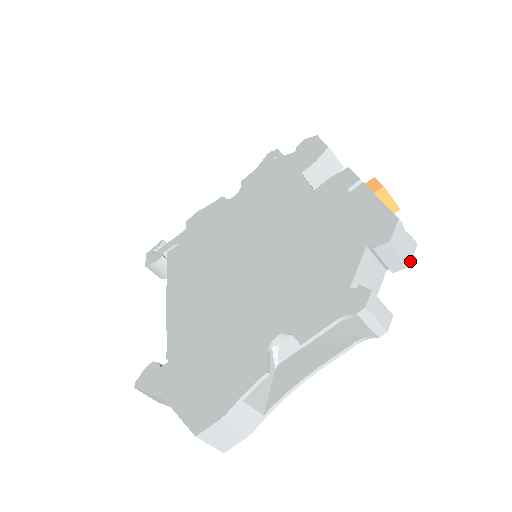
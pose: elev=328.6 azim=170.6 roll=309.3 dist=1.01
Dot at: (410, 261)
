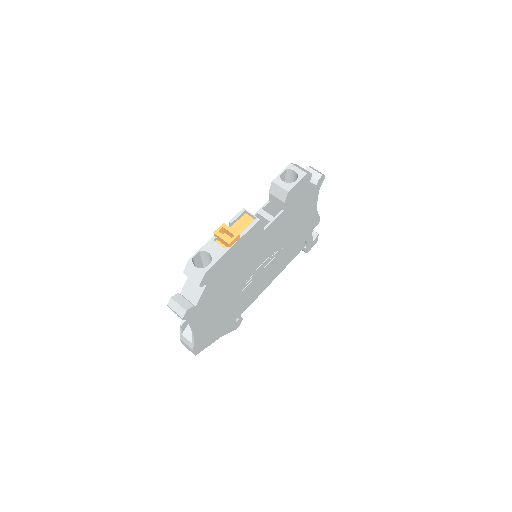
Dot at: (199, 283)
